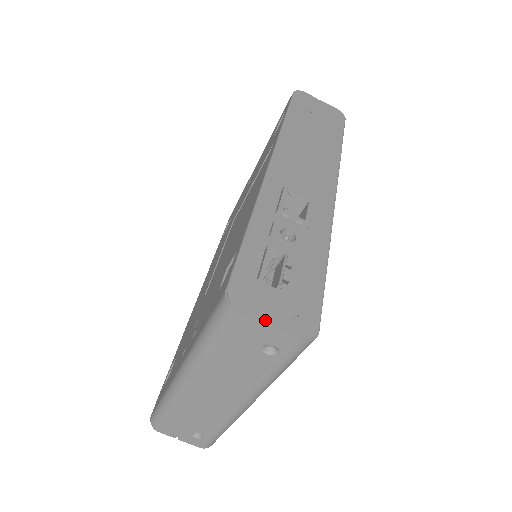
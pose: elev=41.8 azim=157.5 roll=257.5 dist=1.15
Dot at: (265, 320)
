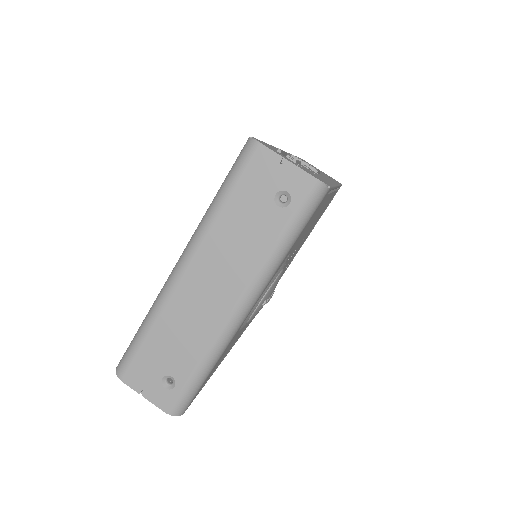
Dot at: (283, 157)
